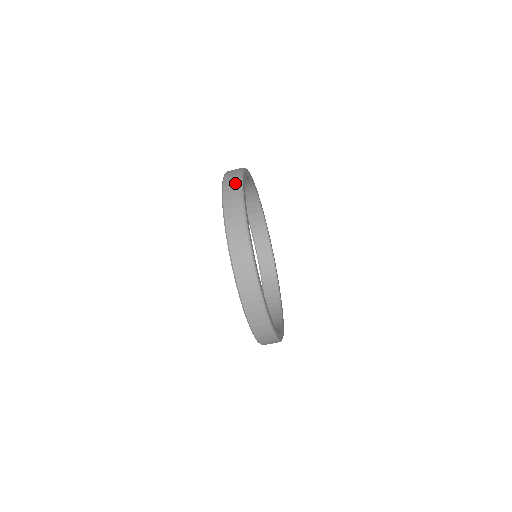
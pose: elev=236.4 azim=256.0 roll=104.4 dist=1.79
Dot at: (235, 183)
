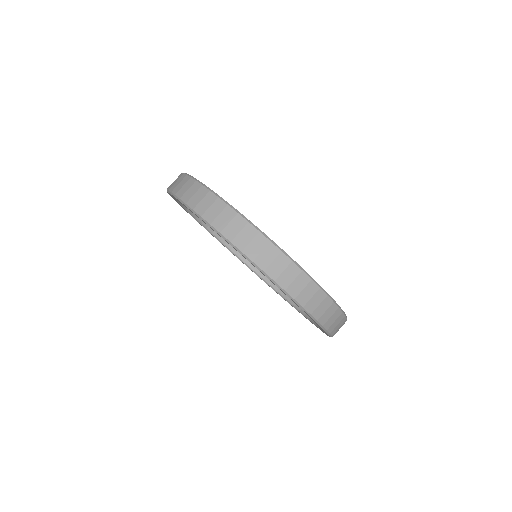
Dot at: occluded
